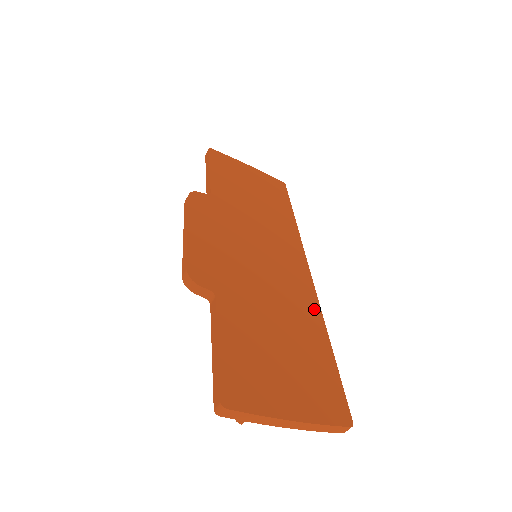
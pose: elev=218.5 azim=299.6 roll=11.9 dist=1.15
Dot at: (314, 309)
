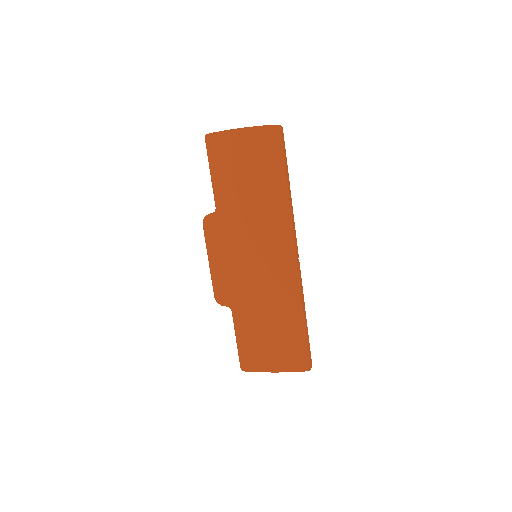
Dot at: (295, 294)
